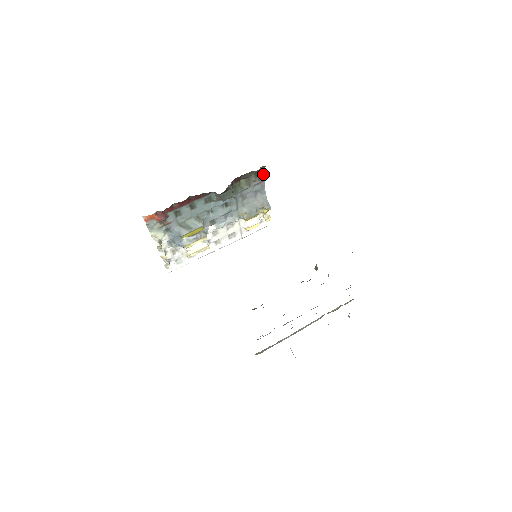
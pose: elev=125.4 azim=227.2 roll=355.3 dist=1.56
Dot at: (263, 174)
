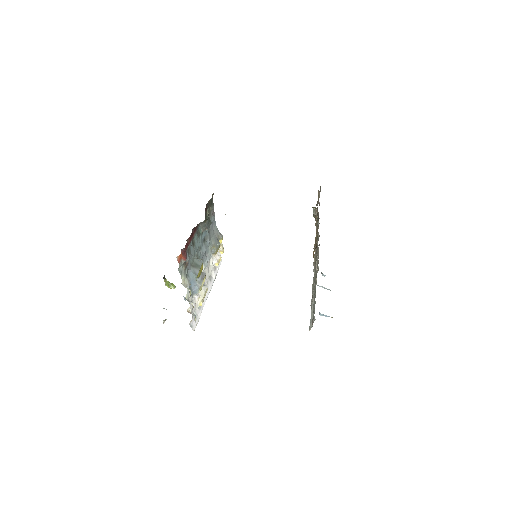
Dot at: (213, 203)
